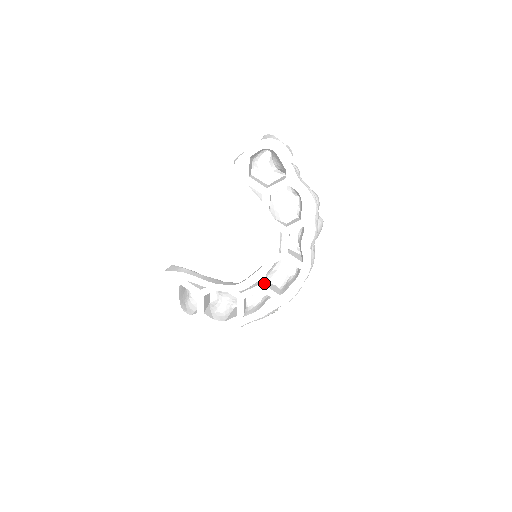
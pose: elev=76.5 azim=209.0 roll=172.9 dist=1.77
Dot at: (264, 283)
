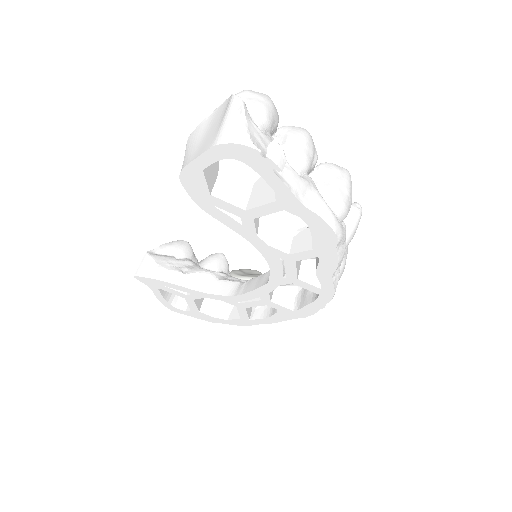
Dot at: (268, 299)
